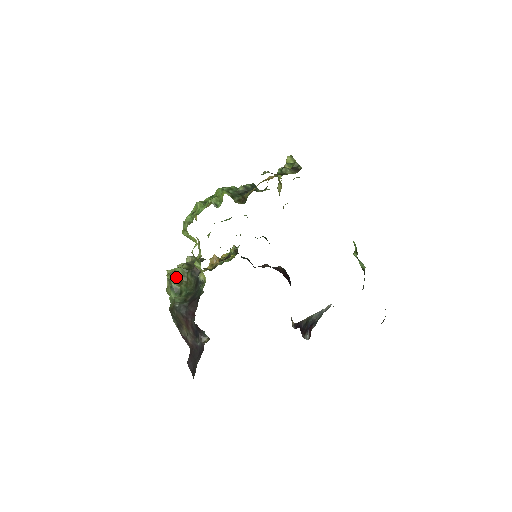
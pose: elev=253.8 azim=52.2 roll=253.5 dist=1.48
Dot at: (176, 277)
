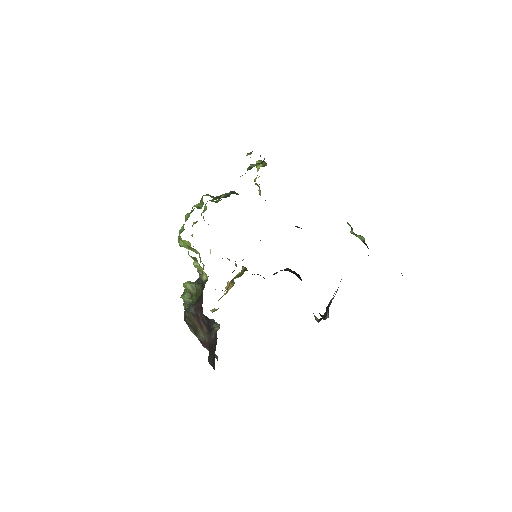
Dot at: (186, 292)
